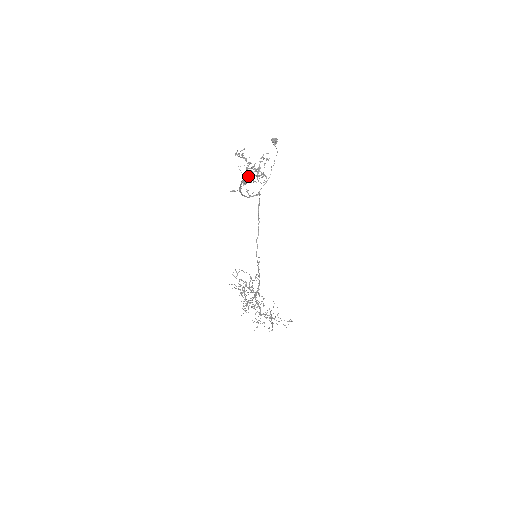
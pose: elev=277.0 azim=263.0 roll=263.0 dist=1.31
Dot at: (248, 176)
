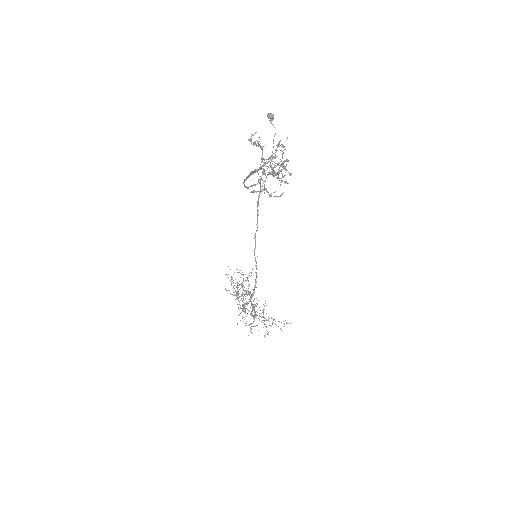
Dot at: (275, 174)
